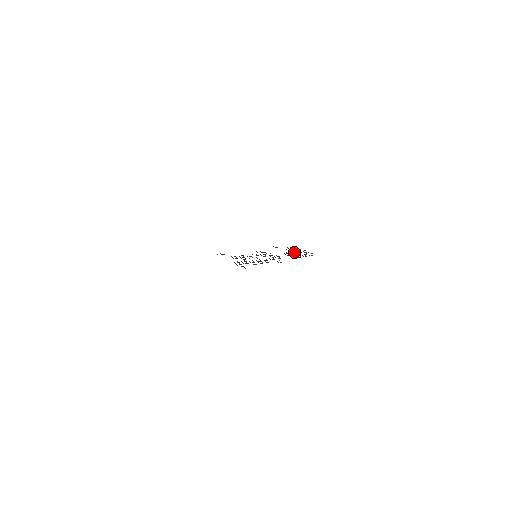
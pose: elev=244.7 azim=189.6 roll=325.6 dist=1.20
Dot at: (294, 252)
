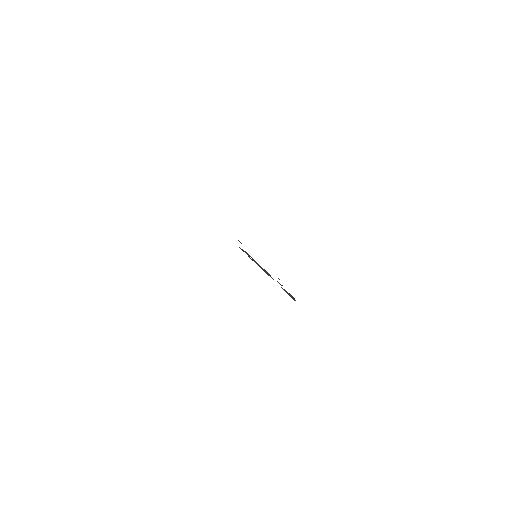
Dot at: (286, 291)
